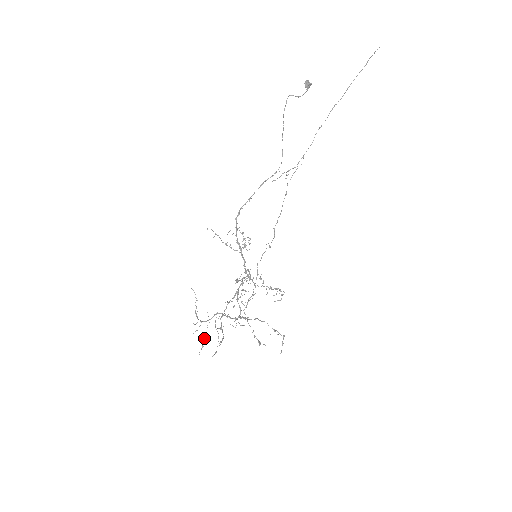
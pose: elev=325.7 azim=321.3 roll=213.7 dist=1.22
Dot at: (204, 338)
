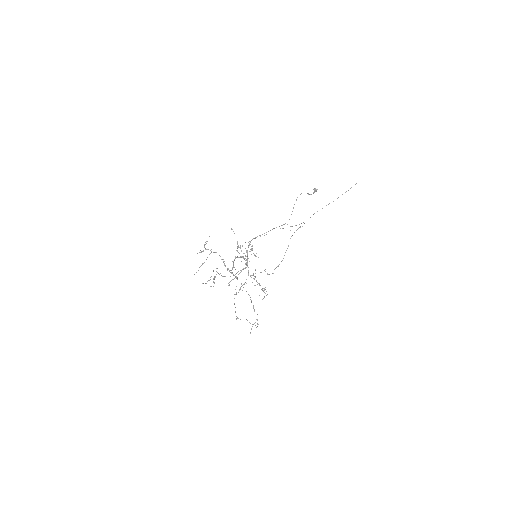
Dot at: (202, 264)
